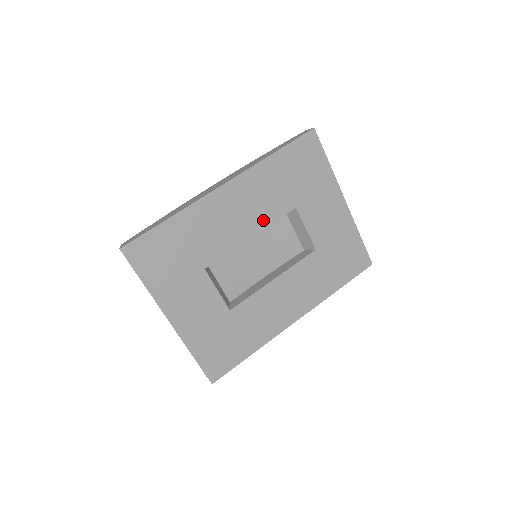
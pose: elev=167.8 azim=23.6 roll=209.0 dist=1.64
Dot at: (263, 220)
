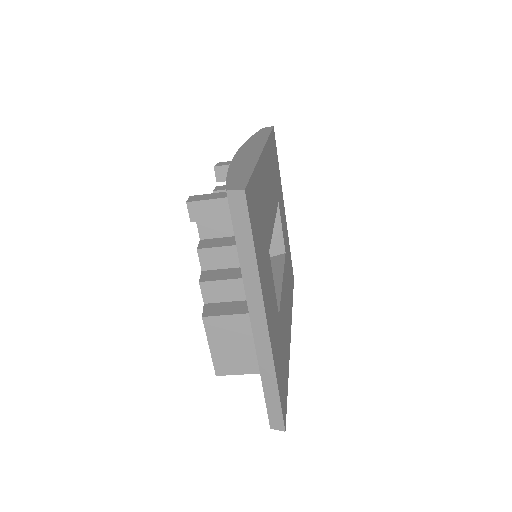
Dot at: (274, 206)
